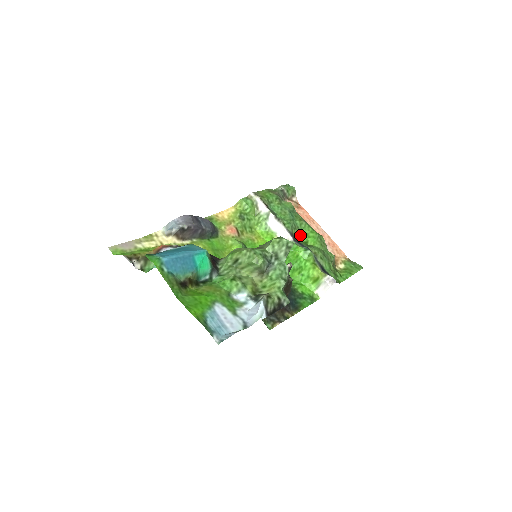
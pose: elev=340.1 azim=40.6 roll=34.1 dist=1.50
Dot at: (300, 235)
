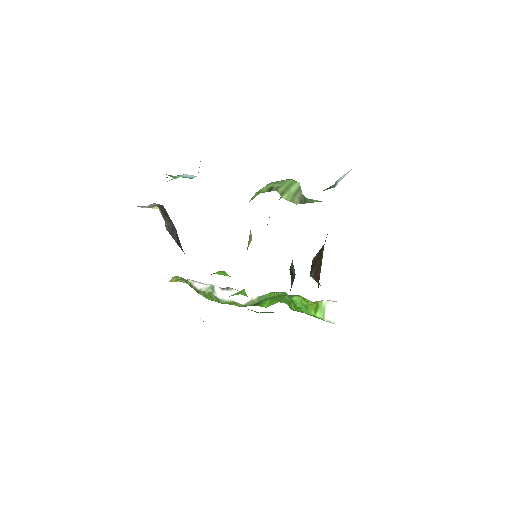
Dot at: occluded
